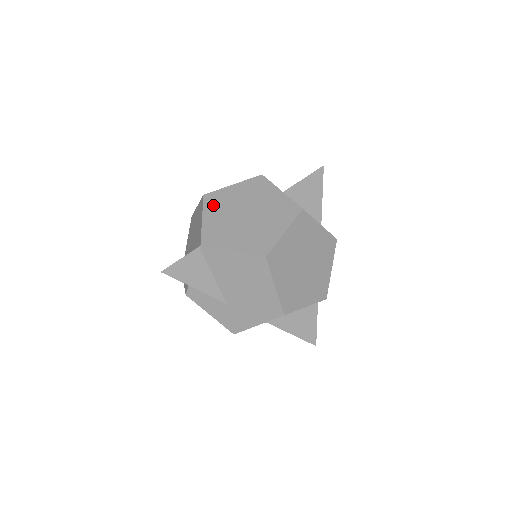
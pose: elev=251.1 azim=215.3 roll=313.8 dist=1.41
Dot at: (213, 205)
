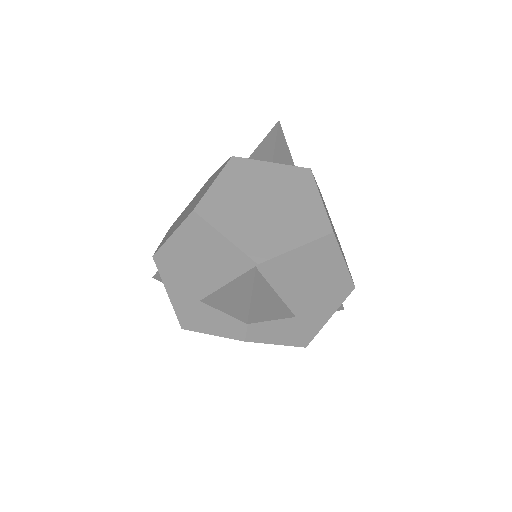
Dot at: (218, 215)
